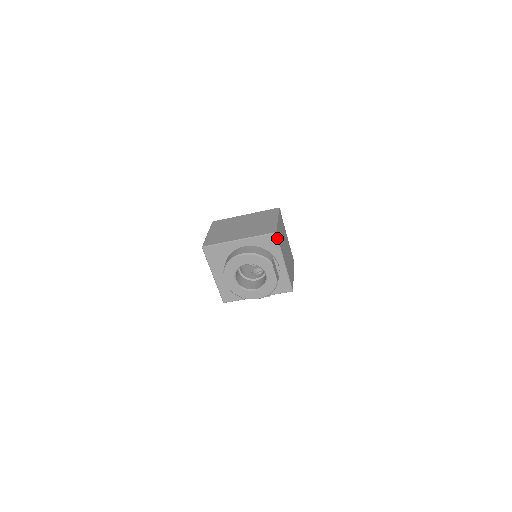
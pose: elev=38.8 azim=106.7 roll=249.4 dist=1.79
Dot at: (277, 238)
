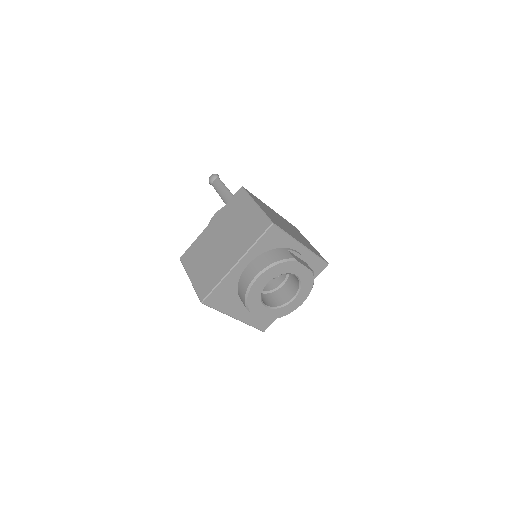
Dot at: (278, 227)
